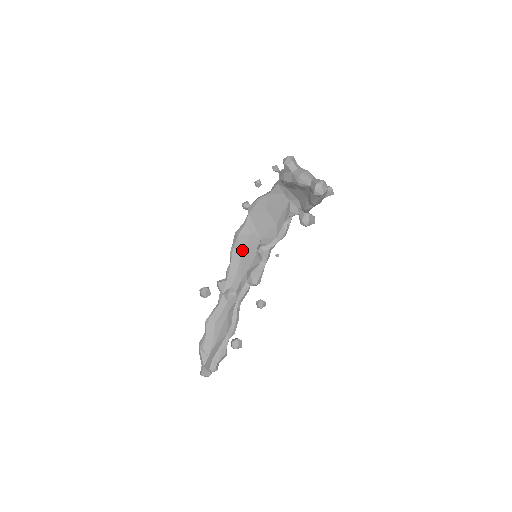
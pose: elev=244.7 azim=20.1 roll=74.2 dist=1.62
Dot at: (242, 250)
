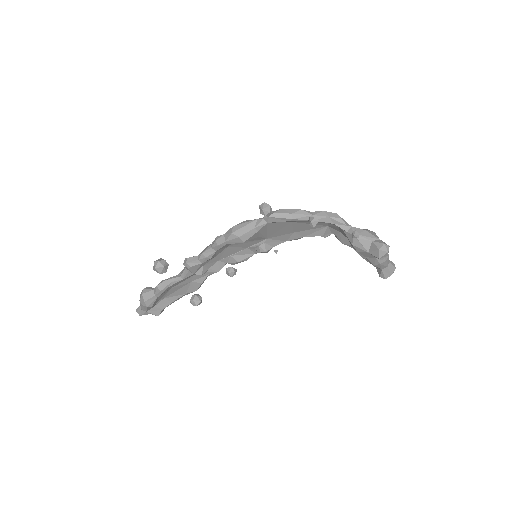
Dot at: (235, 243)
